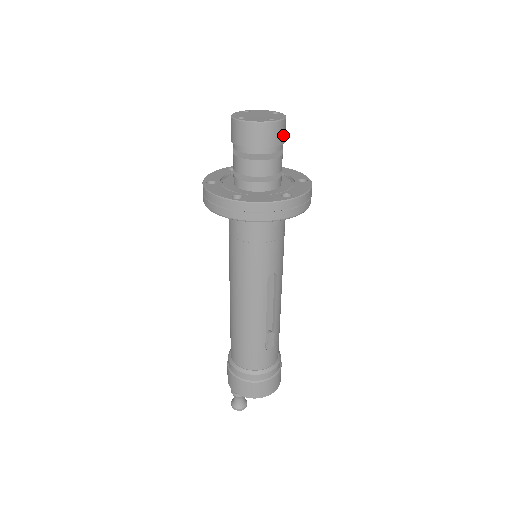
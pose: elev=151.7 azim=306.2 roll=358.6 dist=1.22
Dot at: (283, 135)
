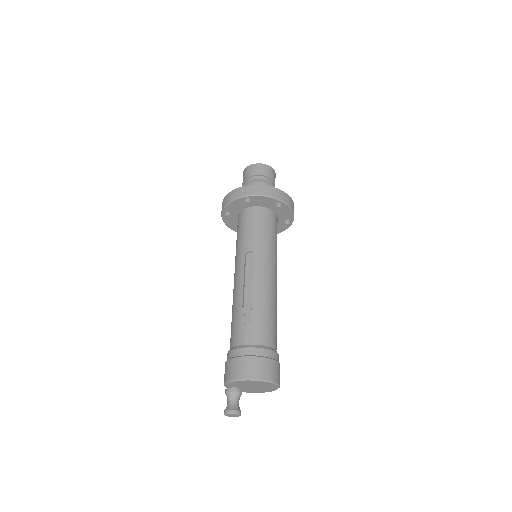
Dot at: (262, 171)
